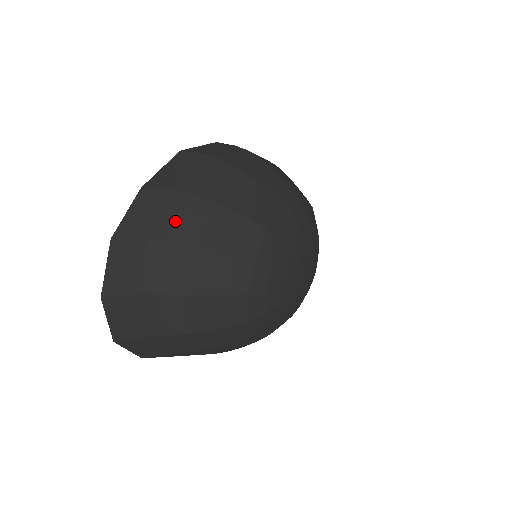
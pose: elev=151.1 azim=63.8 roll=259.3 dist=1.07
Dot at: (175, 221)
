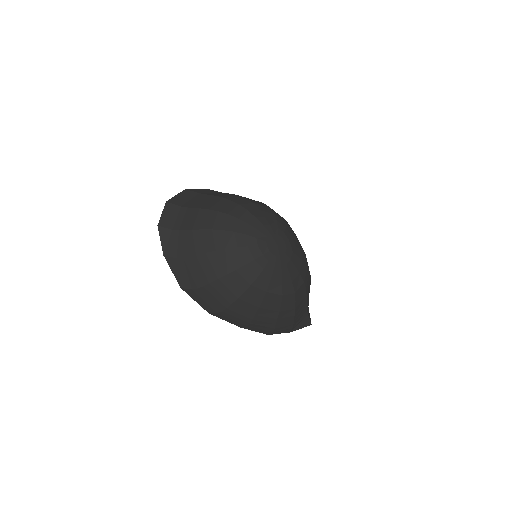
Dot at: occluded
